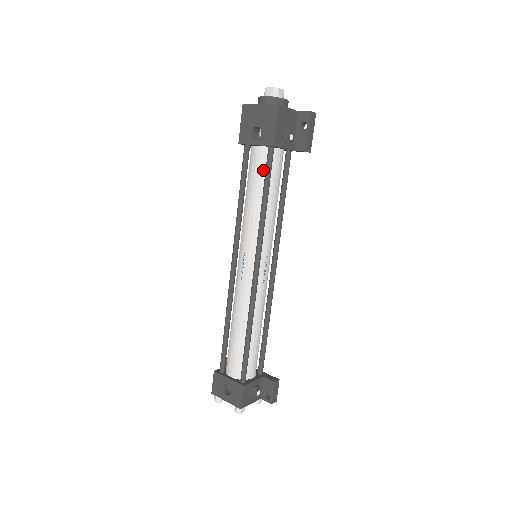
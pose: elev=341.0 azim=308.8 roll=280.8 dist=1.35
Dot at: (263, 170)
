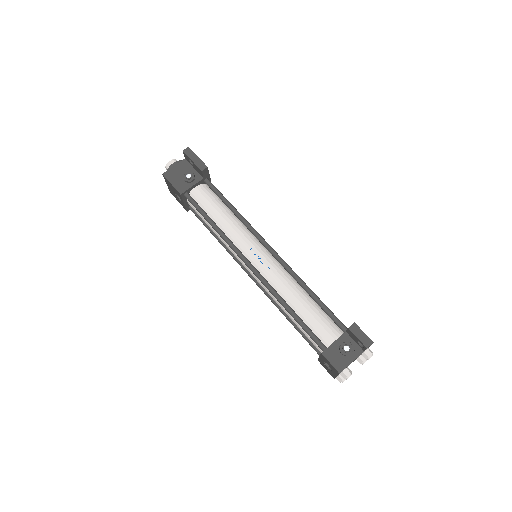
Dot at: occluded
